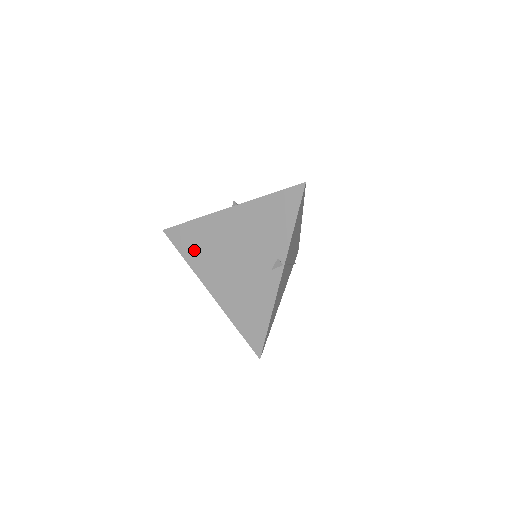
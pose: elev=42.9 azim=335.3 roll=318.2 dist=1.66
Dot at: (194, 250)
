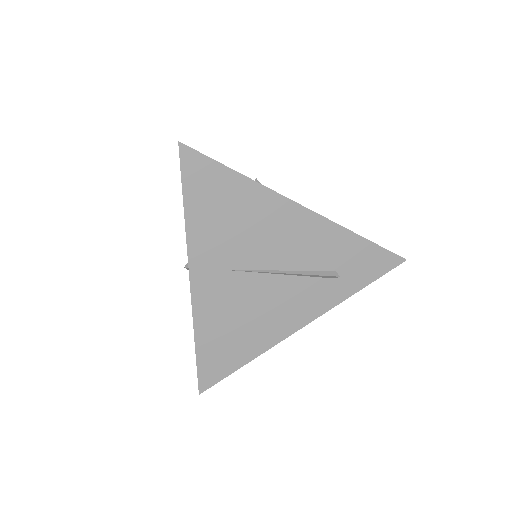
Dot at: occluded
